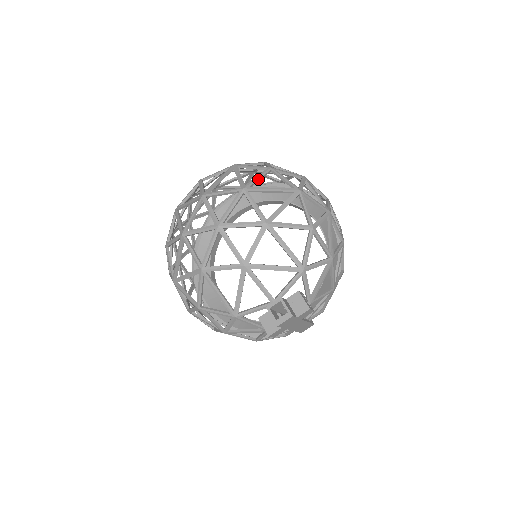
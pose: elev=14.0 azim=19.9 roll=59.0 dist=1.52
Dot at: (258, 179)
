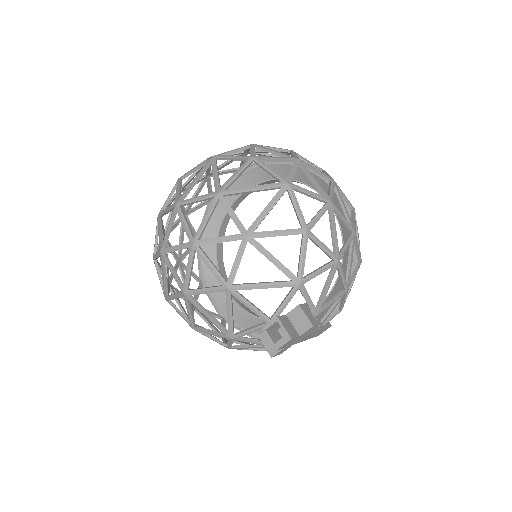
Dot at: (236, 177)
